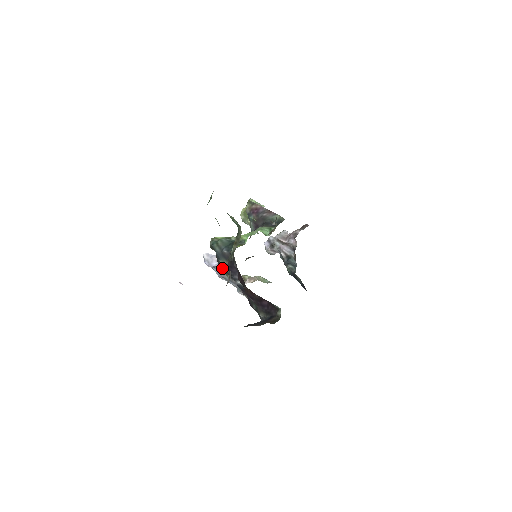
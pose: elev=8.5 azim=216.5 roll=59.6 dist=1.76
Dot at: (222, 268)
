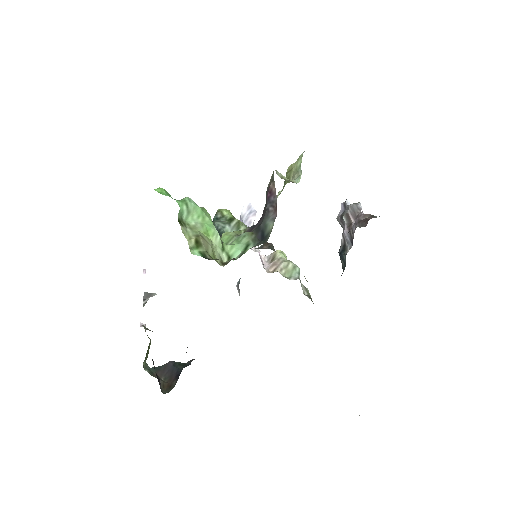
Dot at: occluded
